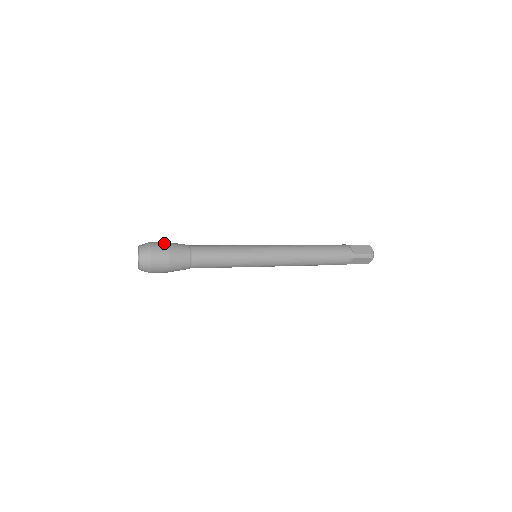
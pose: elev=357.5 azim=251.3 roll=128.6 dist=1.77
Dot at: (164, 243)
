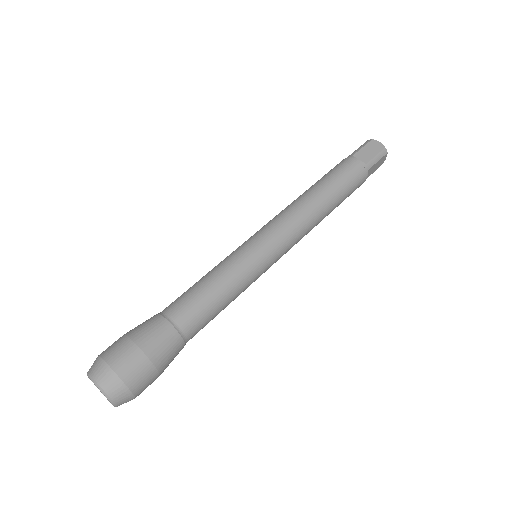
Dot at: (124, 341)
